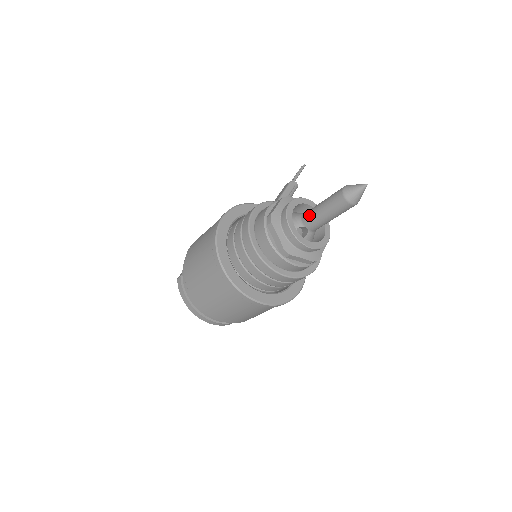
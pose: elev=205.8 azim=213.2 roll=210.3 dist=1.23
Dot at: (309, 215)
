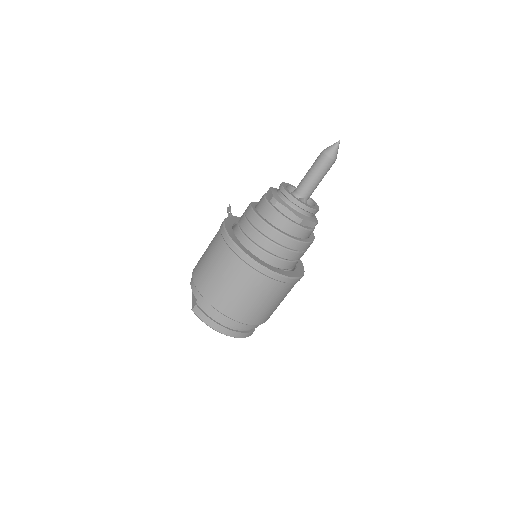
Dot at: (302, 186)
